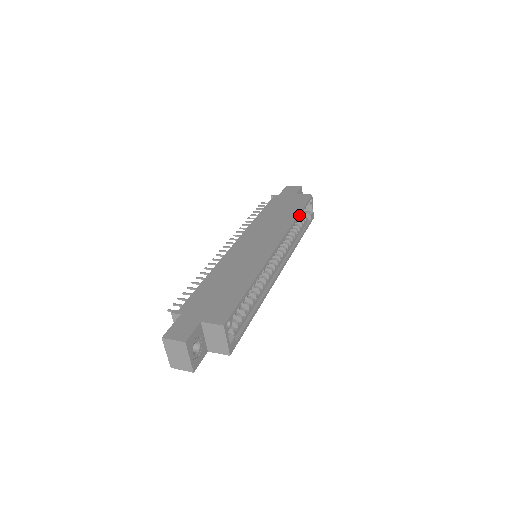
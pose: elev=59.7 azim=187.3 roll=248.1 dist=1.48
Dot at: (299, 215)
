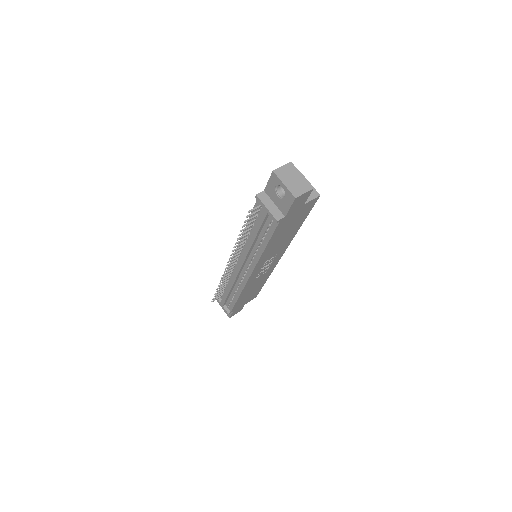
Dot at: occluded
